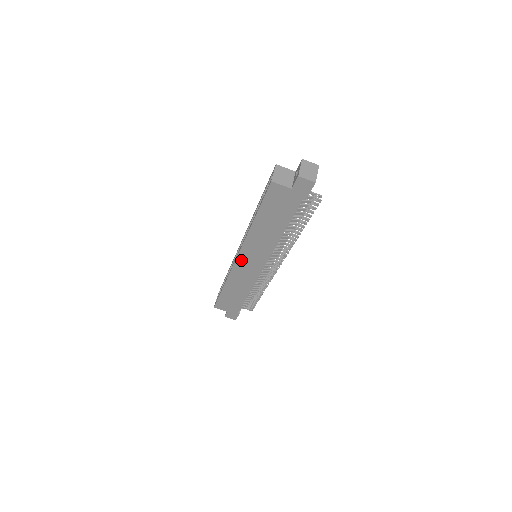
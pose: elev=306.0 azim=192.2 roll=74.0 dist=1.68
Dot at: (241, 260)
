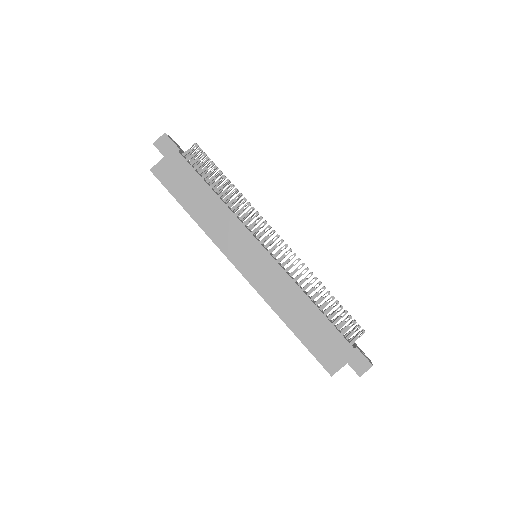
Dot at: (244, 268)
